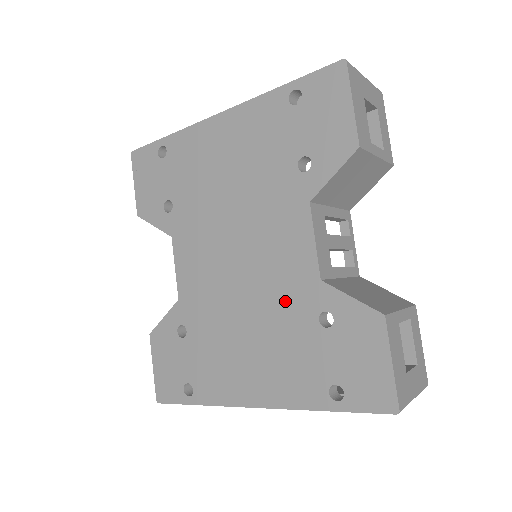
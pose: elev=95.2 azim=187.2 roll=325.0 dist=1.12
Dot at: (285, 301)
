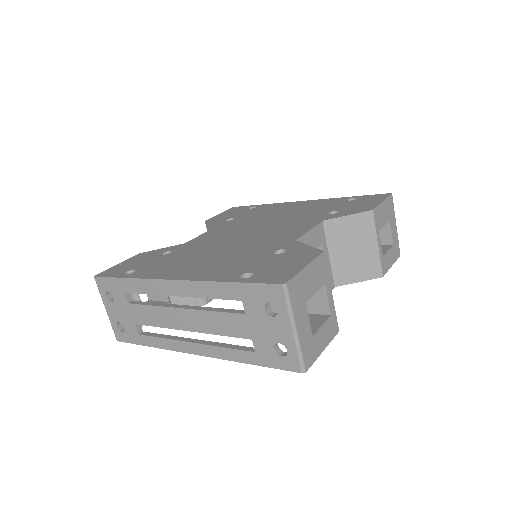
Dot at: (260, 245)
